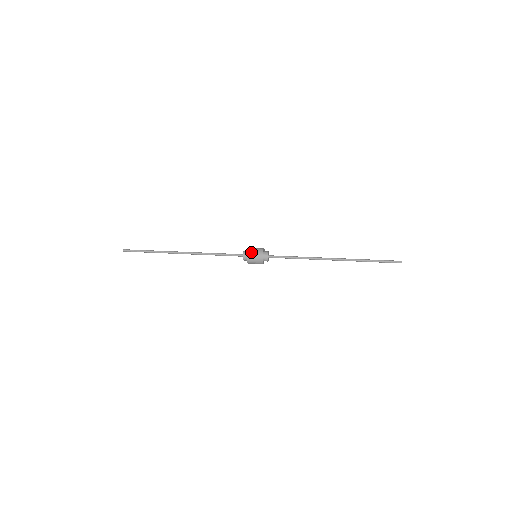
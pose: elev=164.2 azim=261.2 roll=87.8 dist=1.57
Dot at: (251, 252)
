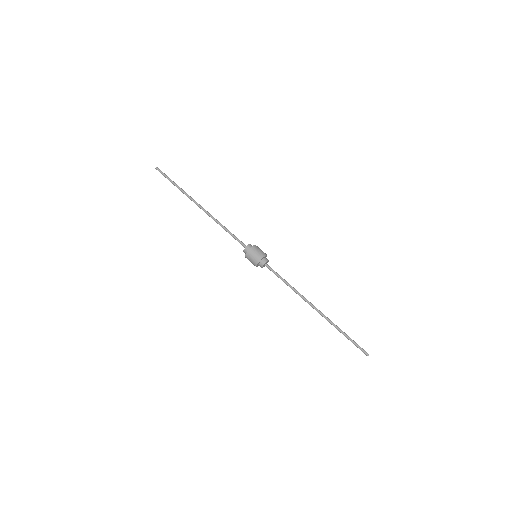
Dot at: occluded
